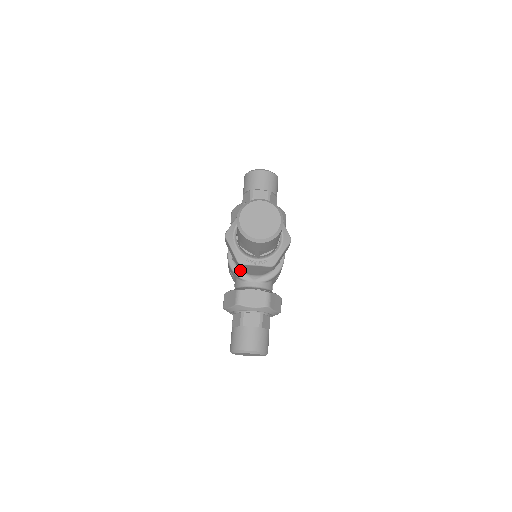
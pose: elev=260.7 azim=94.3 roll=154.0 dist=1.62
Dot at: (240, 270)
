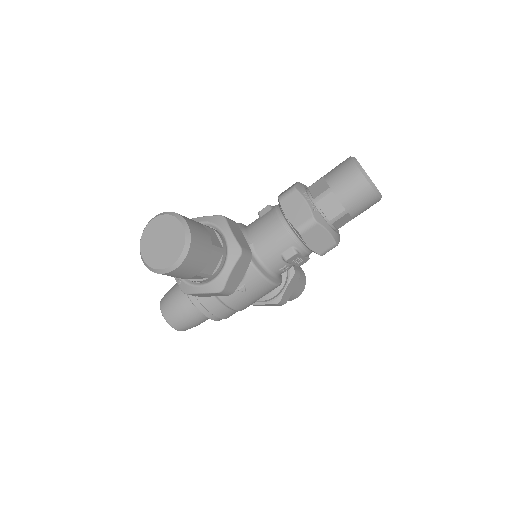
Dot at: (244, 231)
